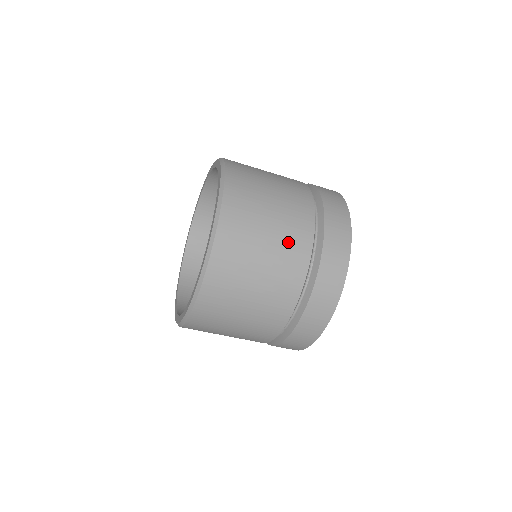
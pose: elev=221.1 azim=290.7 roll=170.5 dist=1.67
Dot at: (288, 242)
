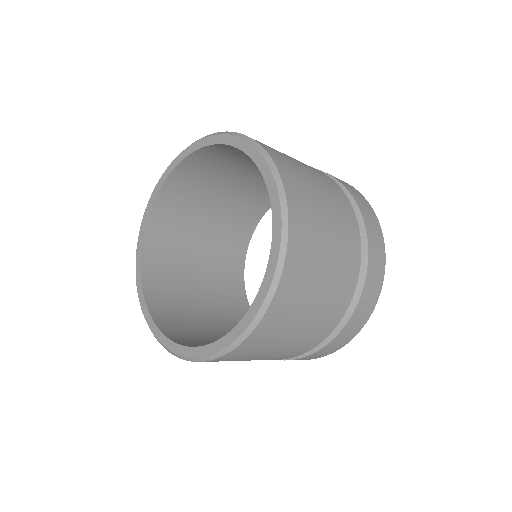
Dot at: (337, 204)
